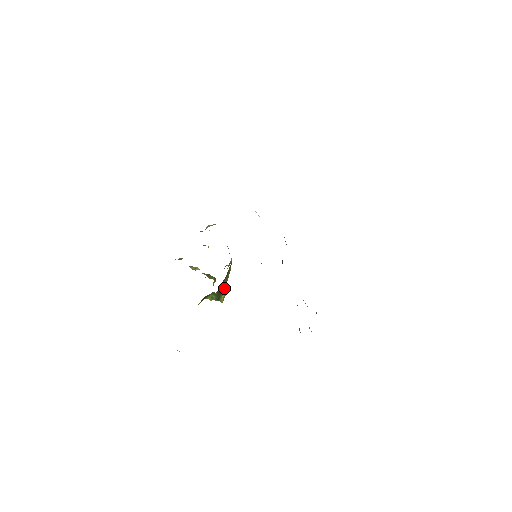
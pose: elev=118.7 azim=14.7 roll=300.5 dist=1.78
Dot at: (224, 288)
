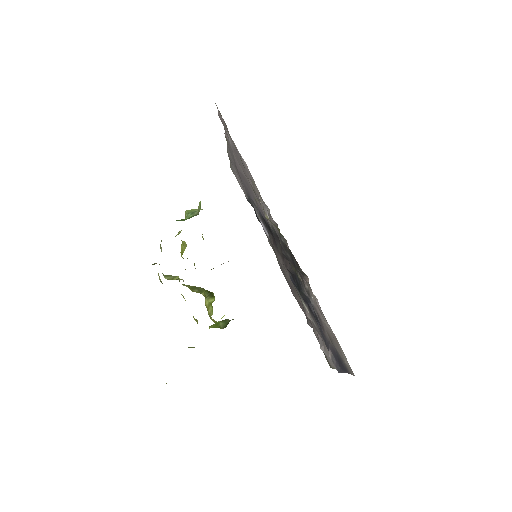
Dot at: occluded
